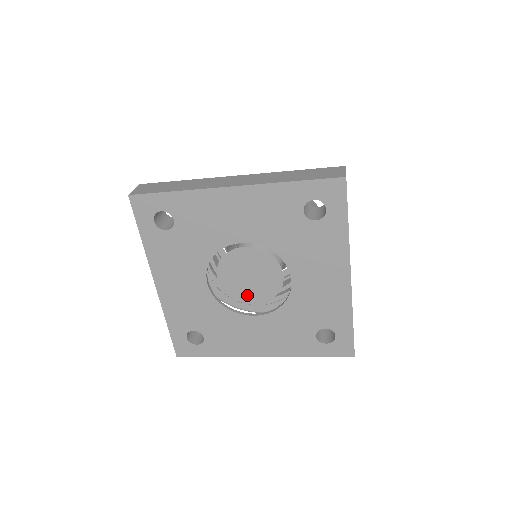
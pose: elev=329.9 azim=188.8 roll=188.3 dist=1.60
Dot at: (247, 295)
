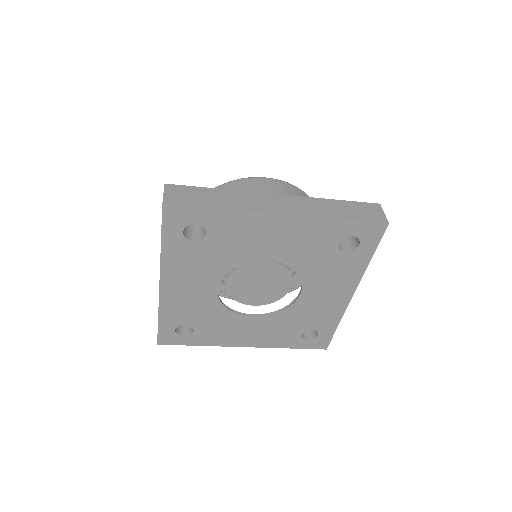
Dot at: (250, 298)
